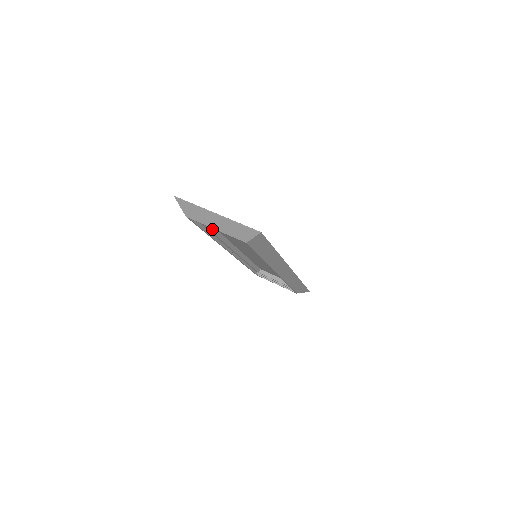
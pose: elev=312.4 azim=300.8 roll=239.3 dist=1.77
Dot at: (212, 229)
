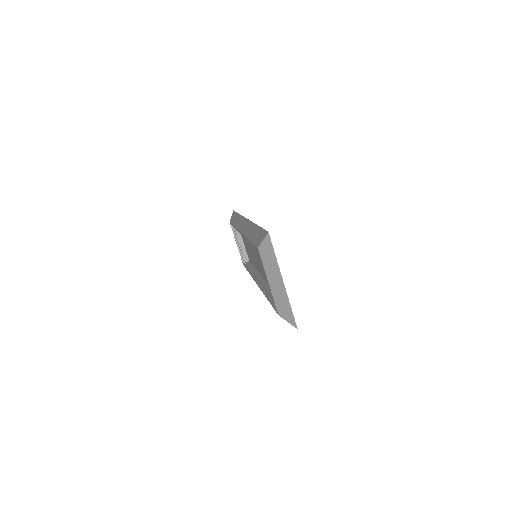
Dot at: occluded
